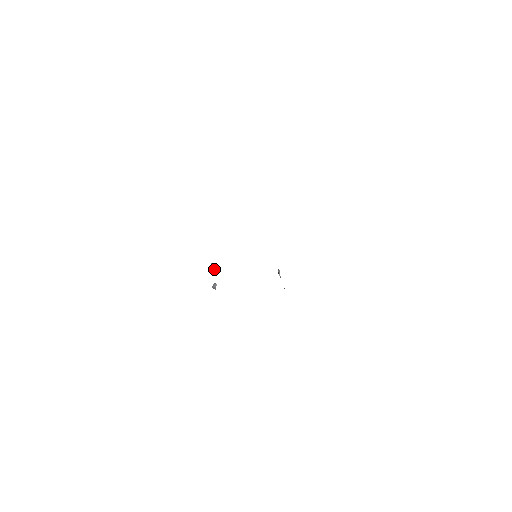
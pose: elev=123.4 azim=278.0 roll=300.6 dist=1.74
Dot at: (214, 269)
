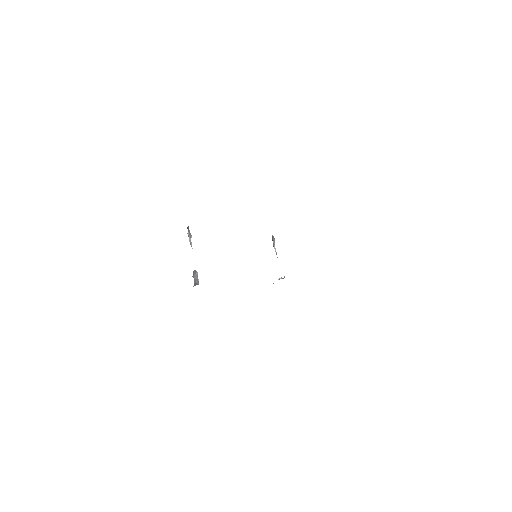
Dot at: (191, 236)
